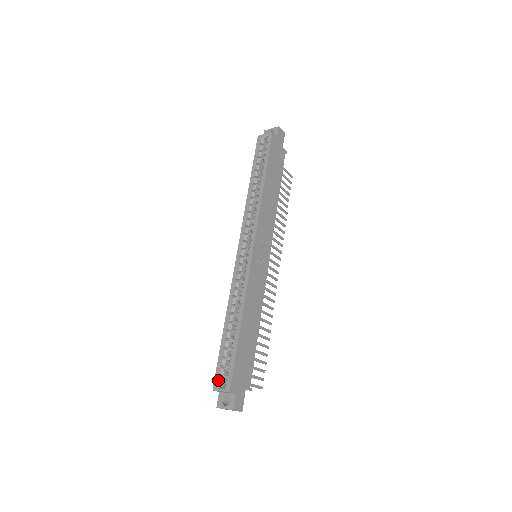
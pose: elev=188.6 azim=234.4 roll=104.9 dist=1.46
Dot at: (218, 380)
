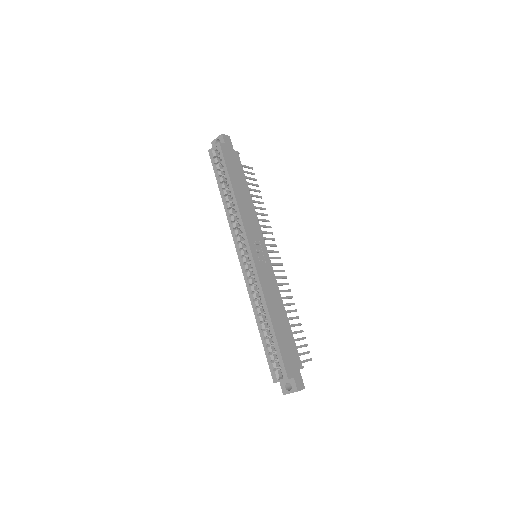
Dot at: (274, 373)
